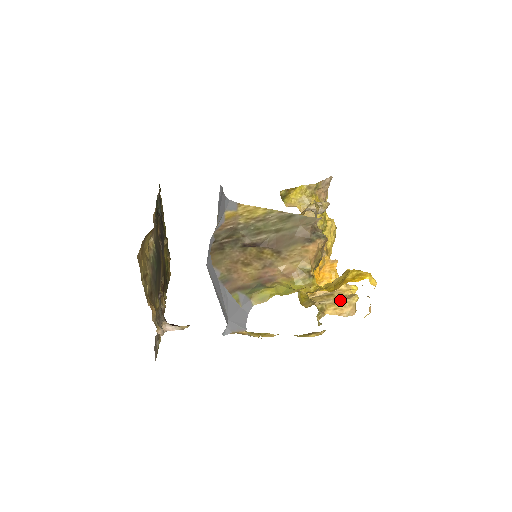
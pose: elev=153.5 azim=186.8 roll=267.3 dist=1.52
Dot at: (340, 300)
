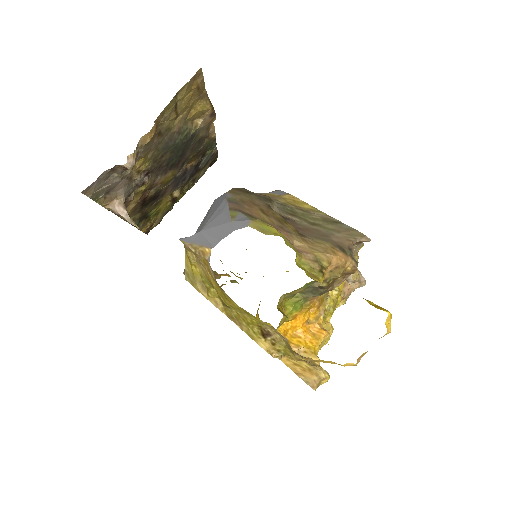
Dot at: occluded
